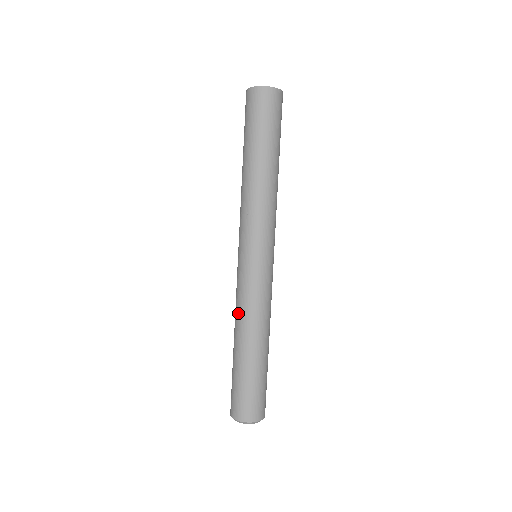
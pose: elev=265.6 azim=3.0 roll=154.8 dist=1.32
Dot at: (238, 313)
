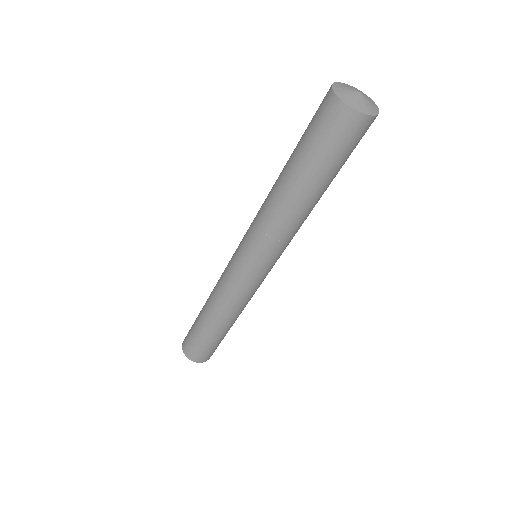
Dot at: (225, 305)
